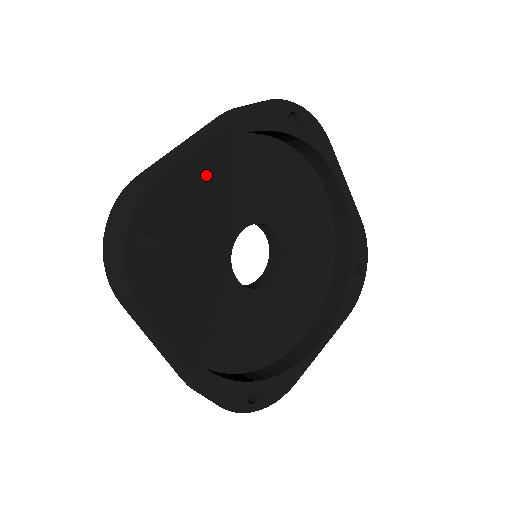
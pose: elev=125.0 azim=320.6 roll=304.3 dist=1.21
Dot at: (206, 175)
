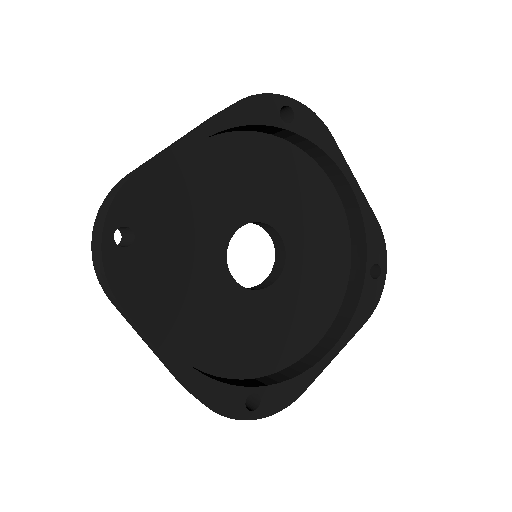
Dot at: (195, 173)
